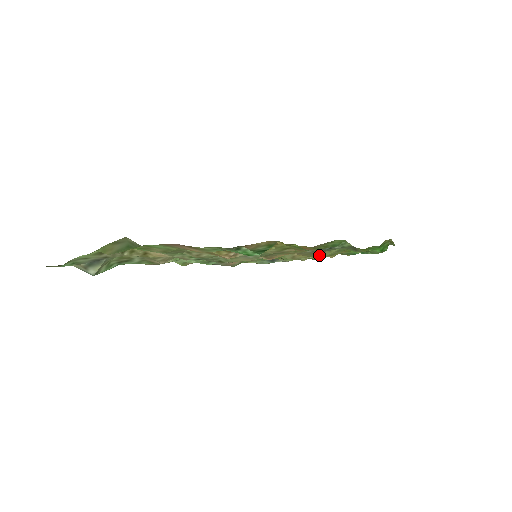
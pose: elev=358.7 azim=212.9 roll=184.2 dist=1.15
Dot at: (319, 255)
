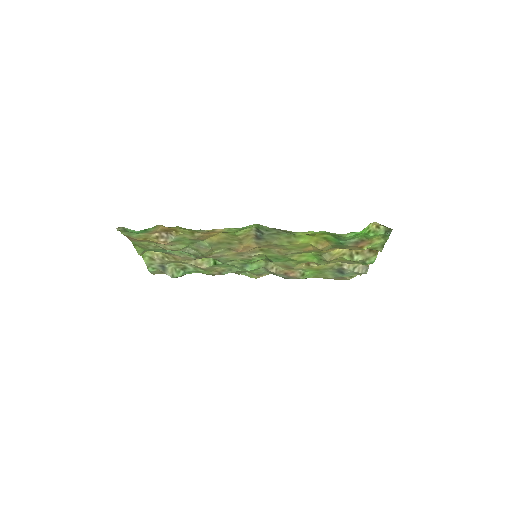
Dot at: (278, 244)
